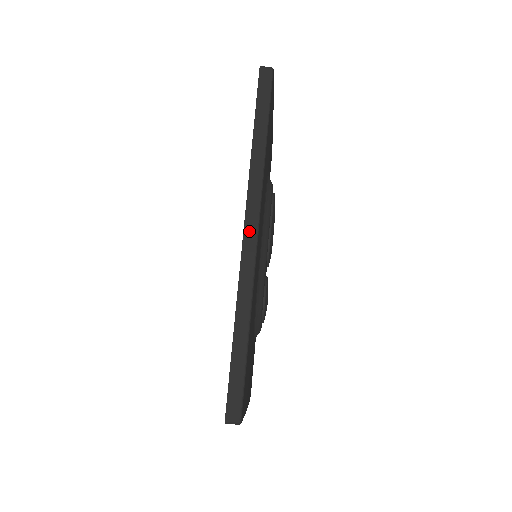
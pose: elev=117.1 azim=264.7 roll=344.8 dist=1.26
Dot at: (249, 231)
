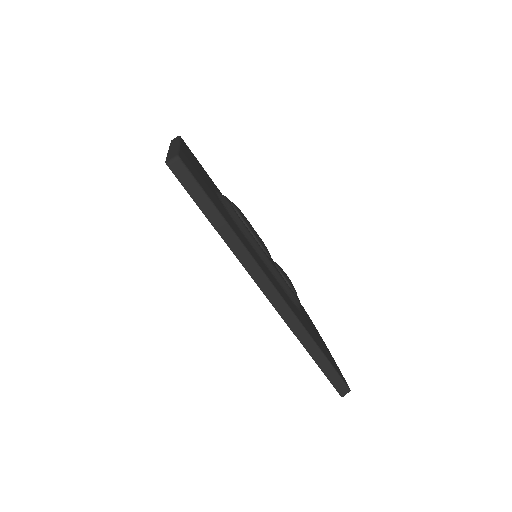
Dot at: (270, 295)
